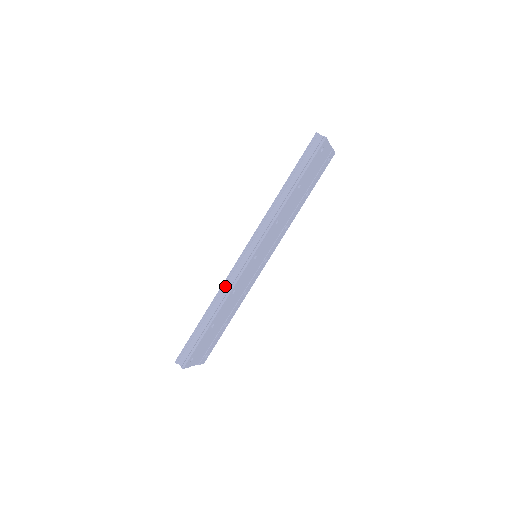
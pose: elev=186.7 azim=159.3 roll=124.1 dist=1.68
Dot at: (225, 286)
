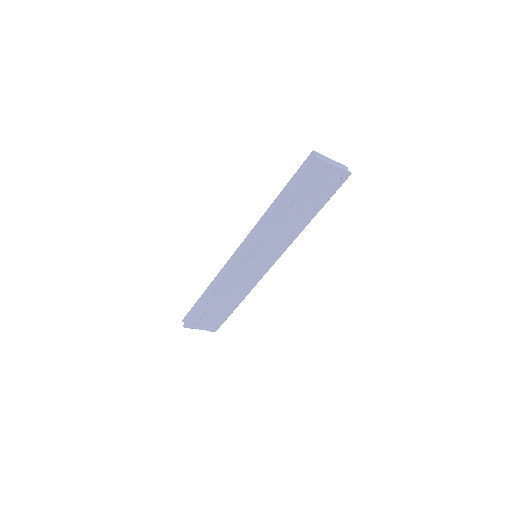
Dot at: (221, 273)
